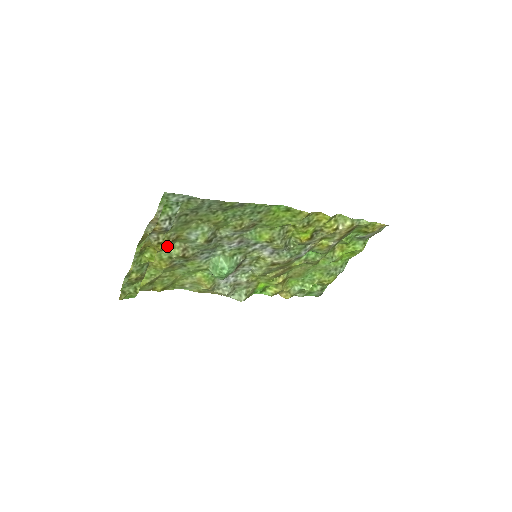
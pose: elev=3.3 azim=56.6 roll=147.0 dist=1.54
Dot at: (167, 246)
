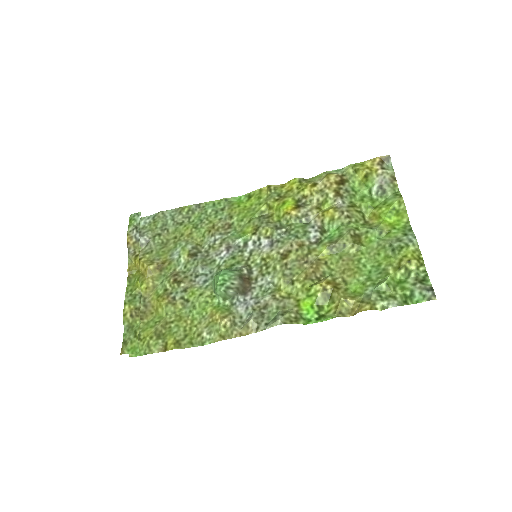
Dot at: (159, 279)
